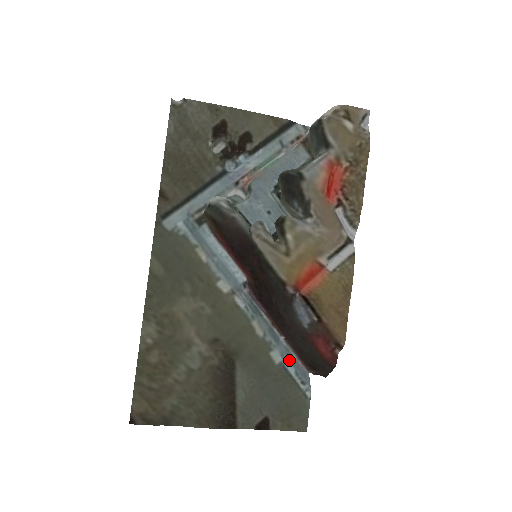
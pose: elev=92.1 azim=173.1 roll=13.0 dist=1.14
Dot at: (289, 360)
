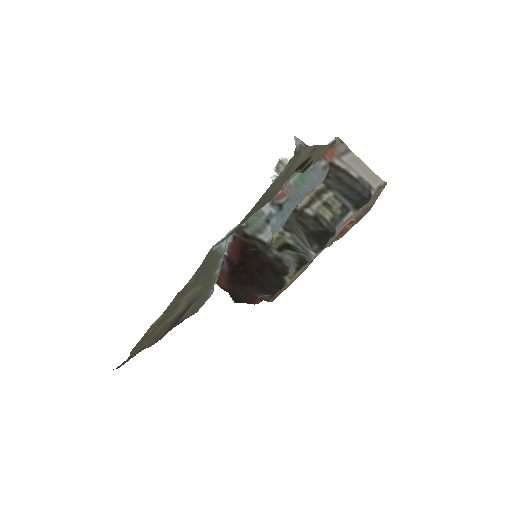
Dot at: occluded
